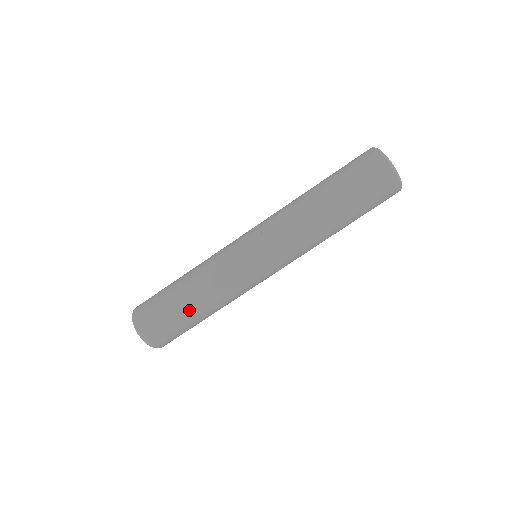
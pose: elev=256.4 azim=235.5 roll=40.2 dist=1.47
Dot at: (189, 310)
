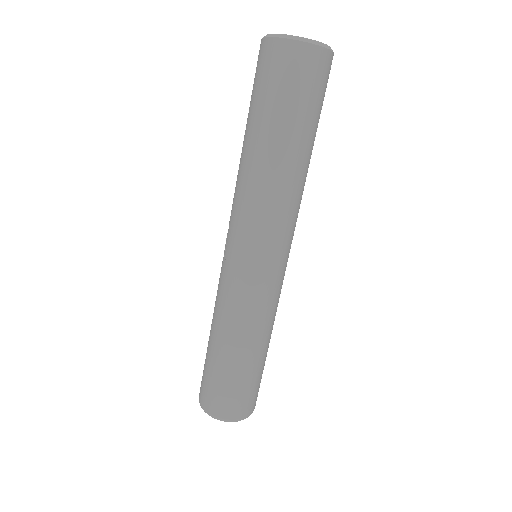
Dot at: (219, 357)
